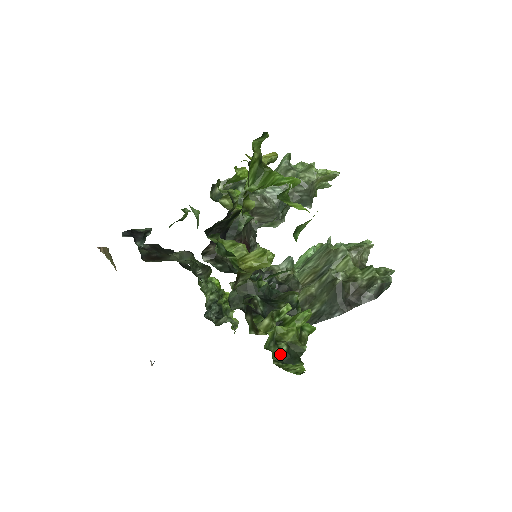
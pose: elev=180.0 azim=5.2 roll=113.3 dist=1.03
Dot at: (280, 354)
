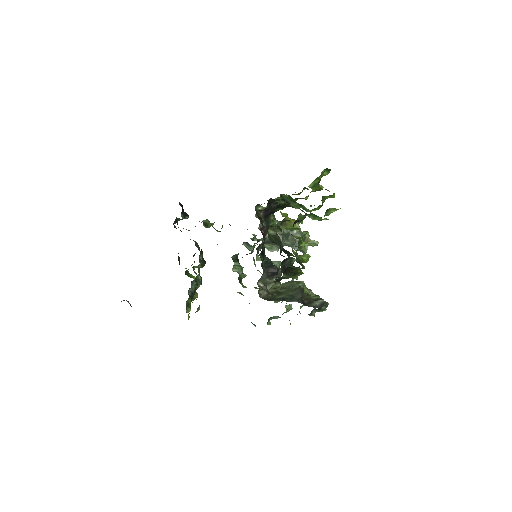
Dot at: (296, 256)
